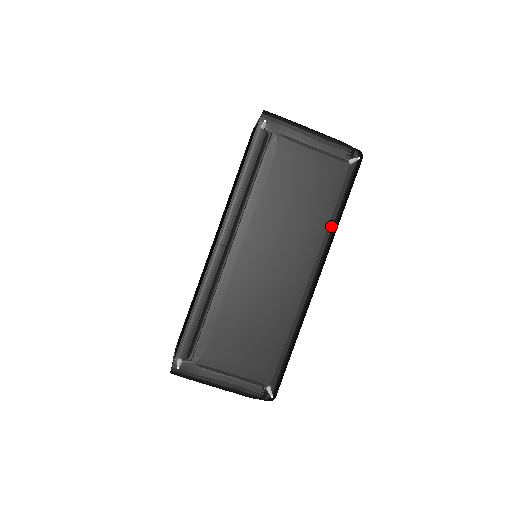
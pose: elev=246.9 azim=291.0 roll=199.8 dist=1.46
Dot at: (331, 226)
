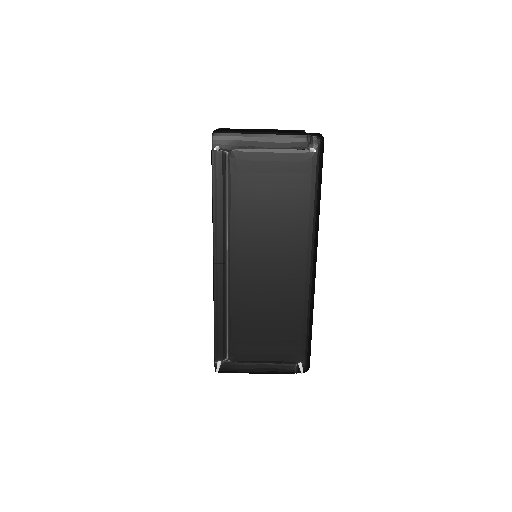
Dot at: (312, 216)
